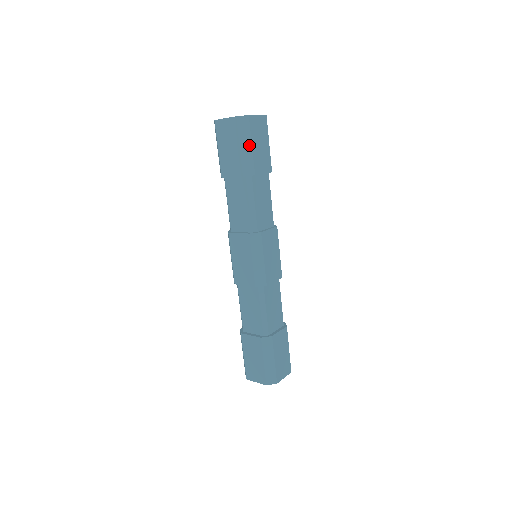
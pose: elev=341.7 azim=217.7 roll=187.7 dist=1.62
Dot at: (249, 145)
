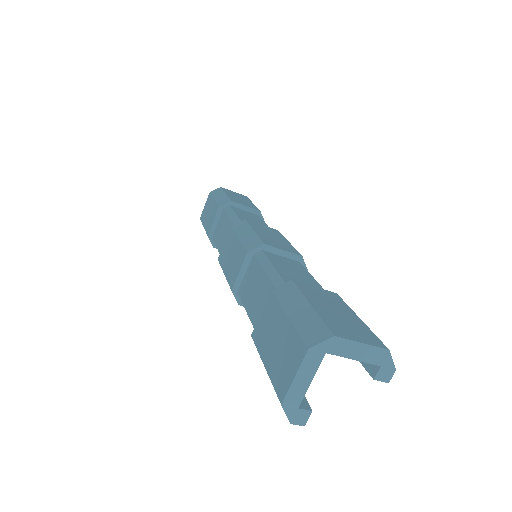
Dot at: (223, 195)
